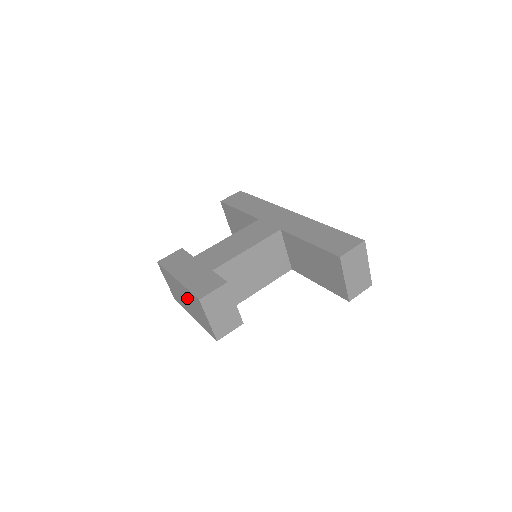
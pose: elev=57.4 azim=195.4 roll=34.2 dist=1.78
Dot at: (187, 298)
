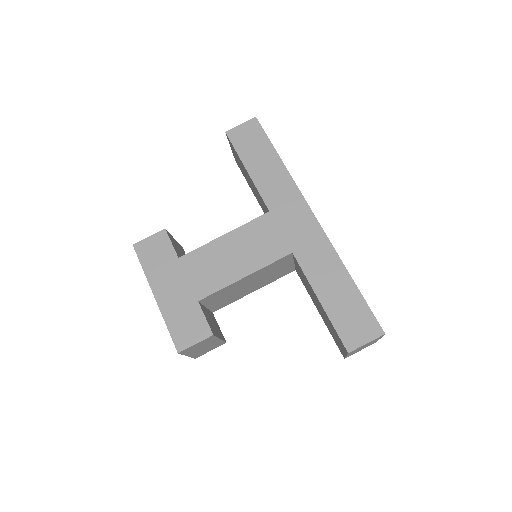
Dot at: occluded
